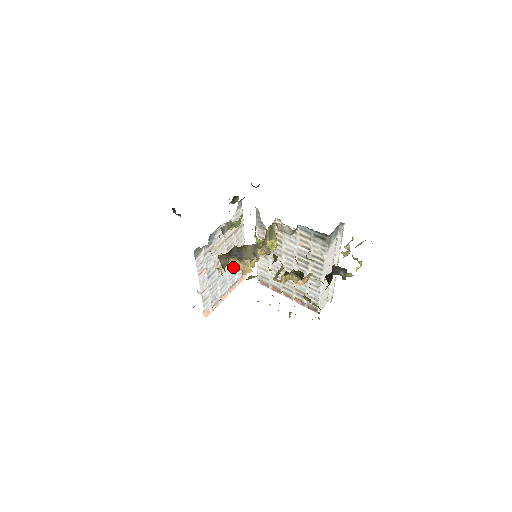
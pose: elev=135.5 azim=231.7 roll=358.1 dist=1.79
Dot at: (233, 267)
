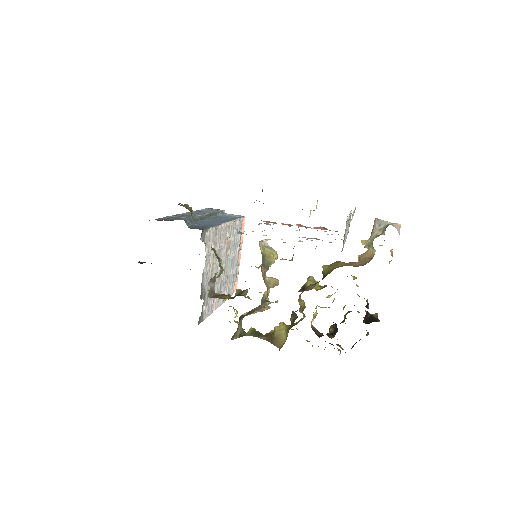
Dot at: occluded
